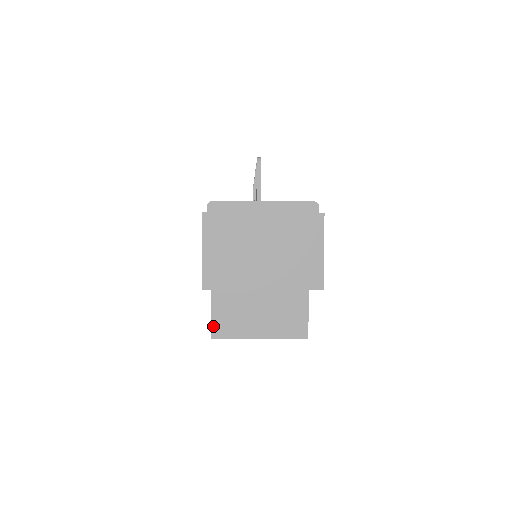
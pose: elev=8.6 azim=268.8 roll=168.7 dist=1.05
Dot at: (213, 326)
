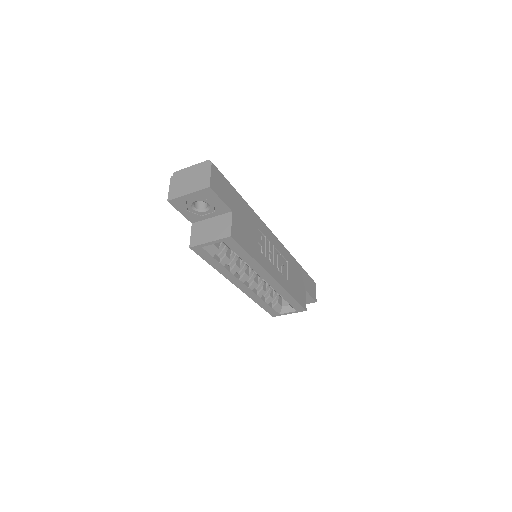
Dot at: (191, 242)
